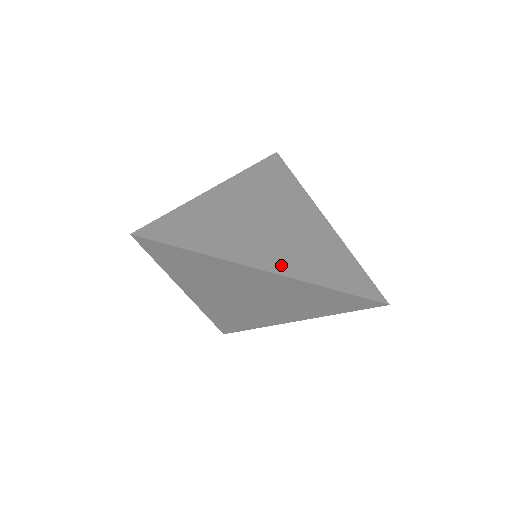
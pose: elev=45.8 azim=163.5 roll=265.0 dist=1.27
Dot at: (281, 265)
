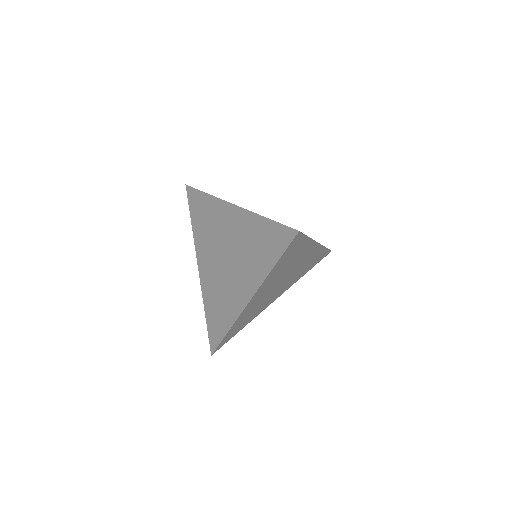
Dot at: occluded
